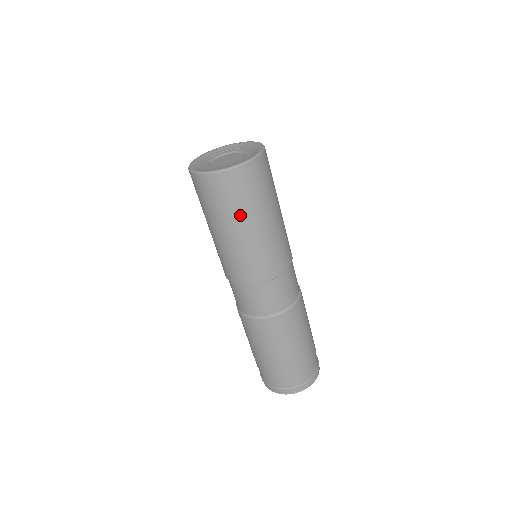
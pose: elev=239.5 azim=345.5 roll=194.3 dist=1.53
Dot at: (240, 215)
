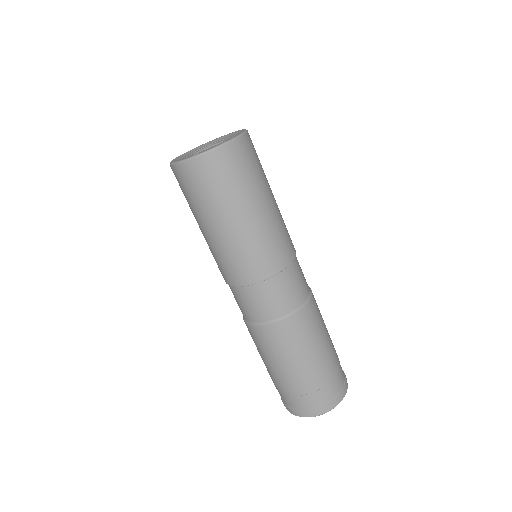
Dot at: (251, 192)
